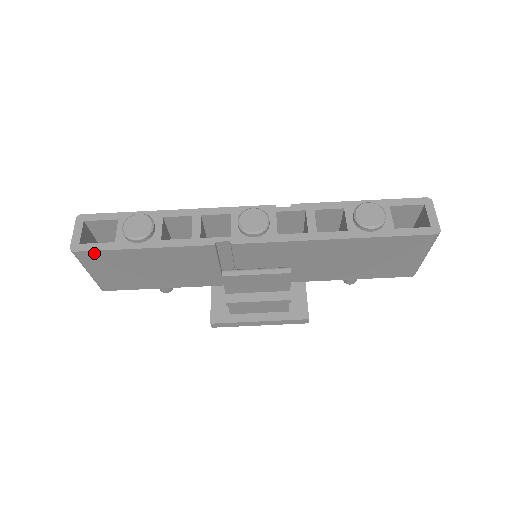
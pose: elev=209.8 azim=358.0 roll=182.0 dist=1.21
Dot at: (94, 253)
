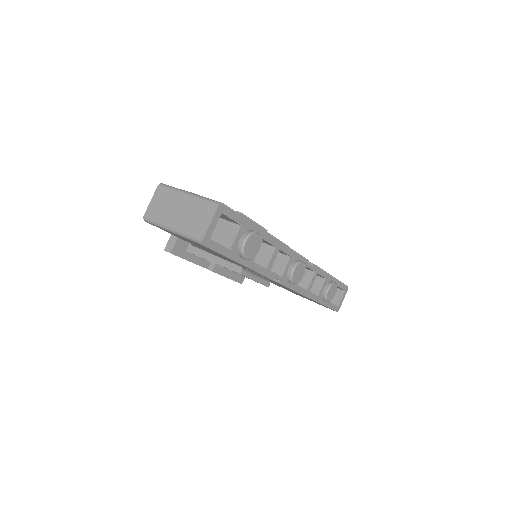
Dot at: occluded
